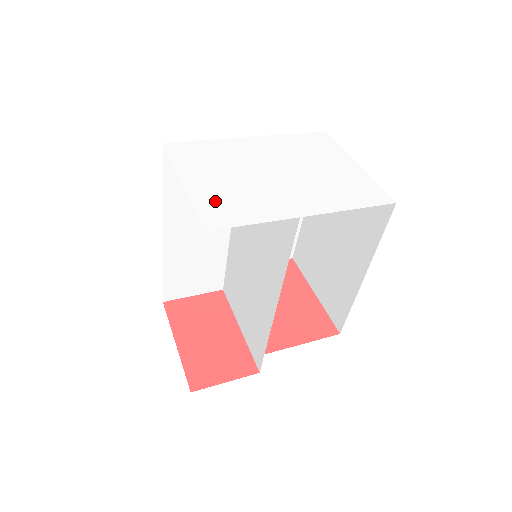
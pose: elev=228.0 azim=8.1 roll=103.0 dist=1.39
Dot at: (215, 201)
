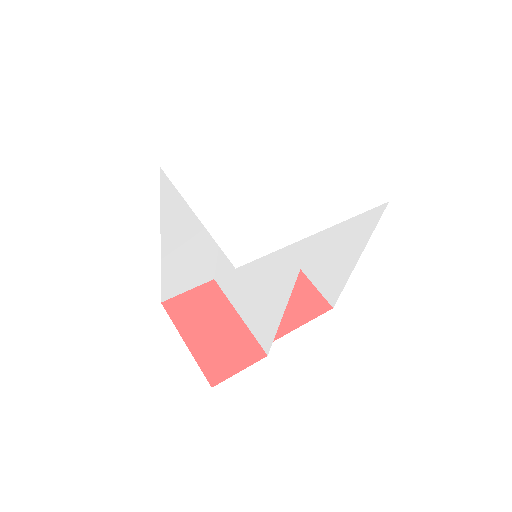
Dot at: (234, 231)
